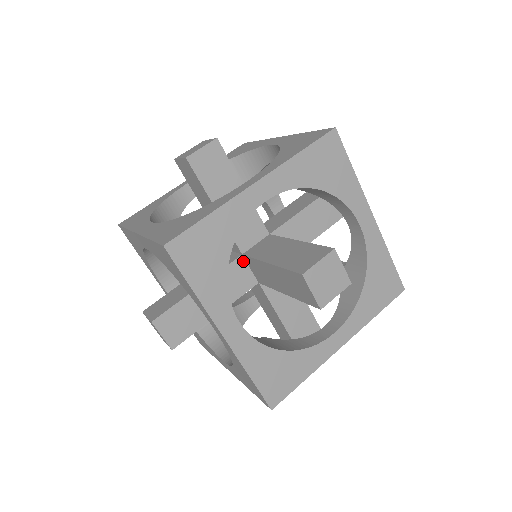
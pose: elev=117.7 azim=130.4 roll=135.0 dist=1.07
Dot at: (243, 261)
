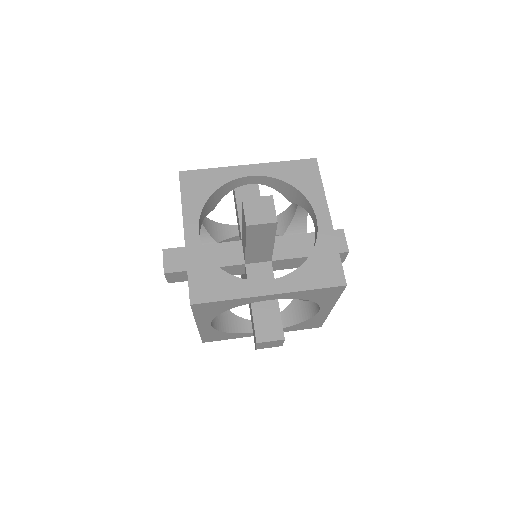
Dot at: (240, 245)
